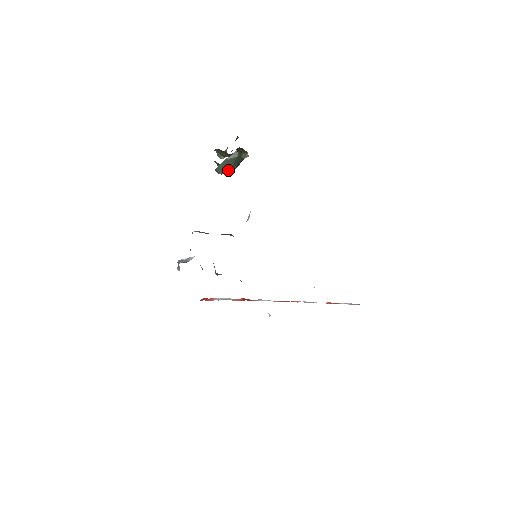
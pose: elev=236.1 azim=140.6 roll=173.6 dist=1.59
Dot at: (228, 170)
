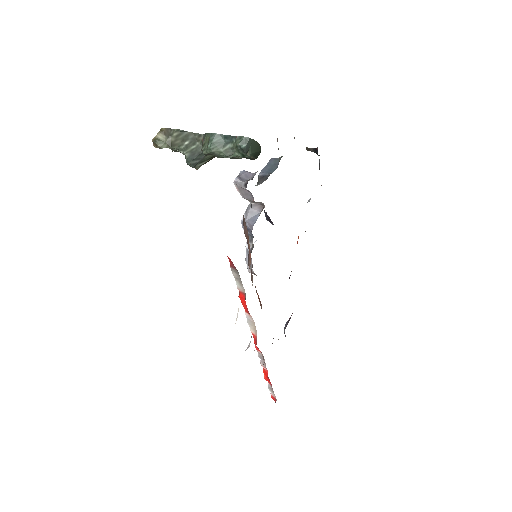
Dot at: (252, 152)
